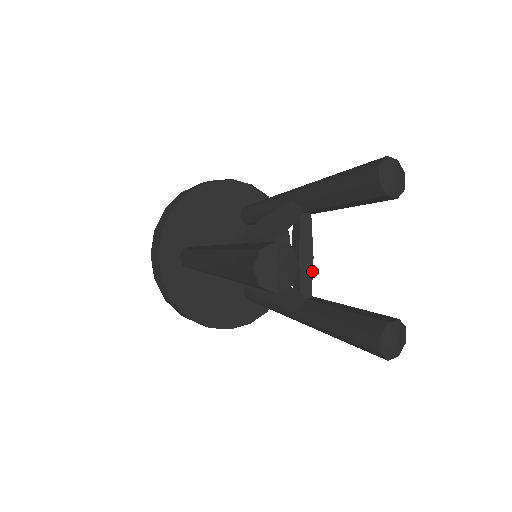
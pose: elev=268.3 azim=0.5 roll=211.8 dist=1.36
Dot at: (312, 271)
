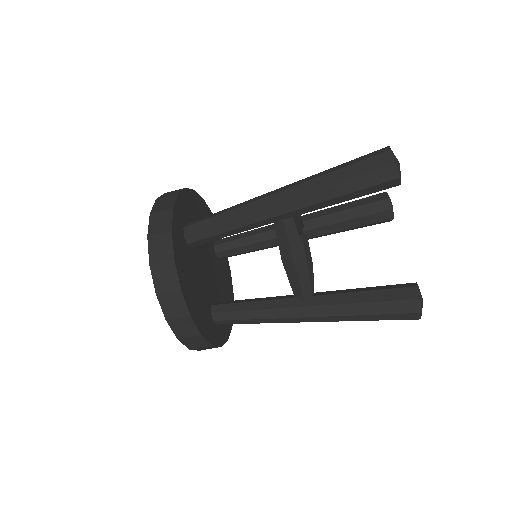
Dot at: (313, 275)
